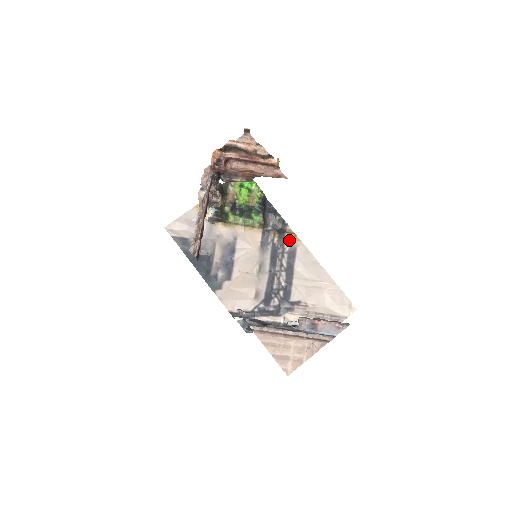
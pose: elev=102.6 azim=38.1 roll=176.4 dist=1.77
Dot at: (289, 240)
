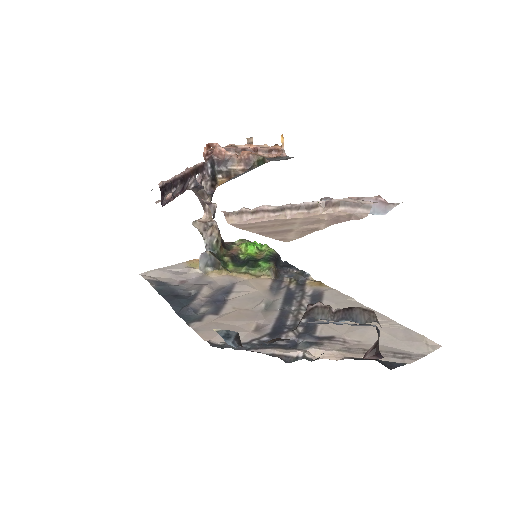
Dot at: (312, 286)
